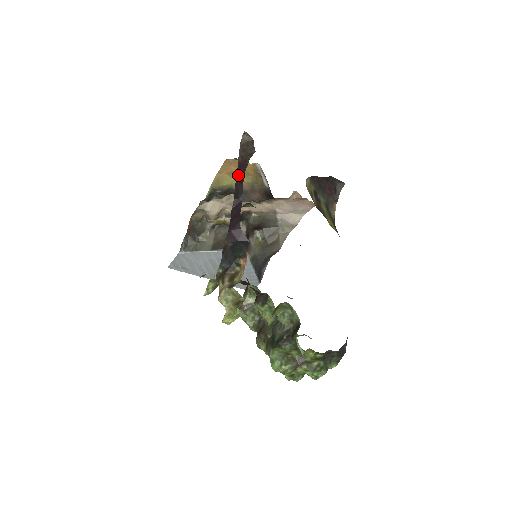
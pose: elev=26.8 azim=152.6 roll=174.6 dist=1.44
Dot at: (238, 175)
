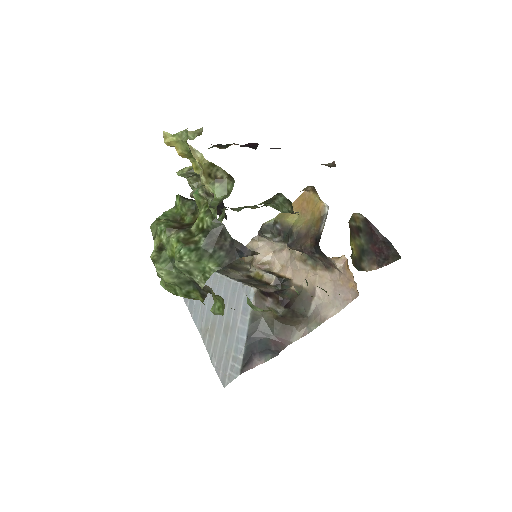
Dot at: occluded
